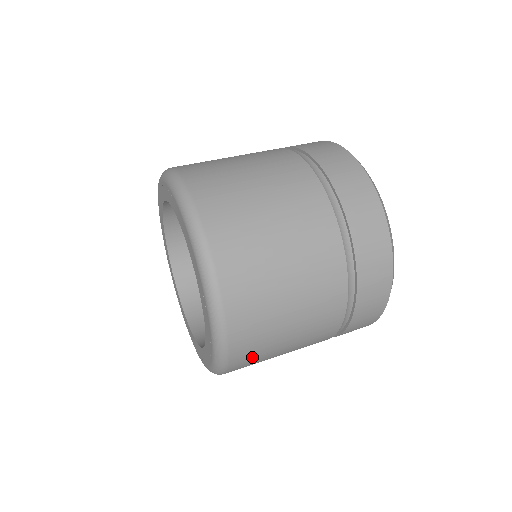
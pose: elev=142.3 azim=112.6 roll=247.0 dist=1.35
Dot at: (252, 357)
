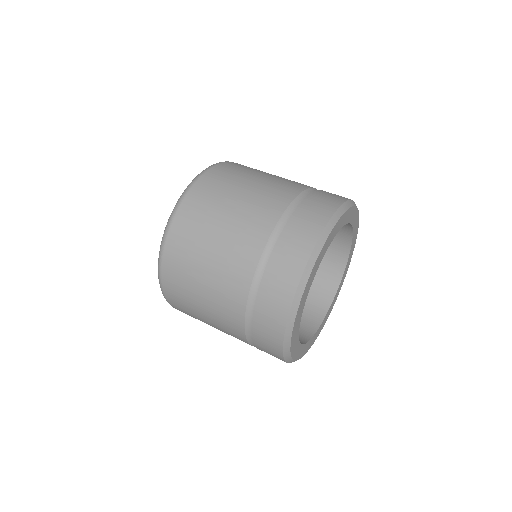
Dot at: (183, 308)
